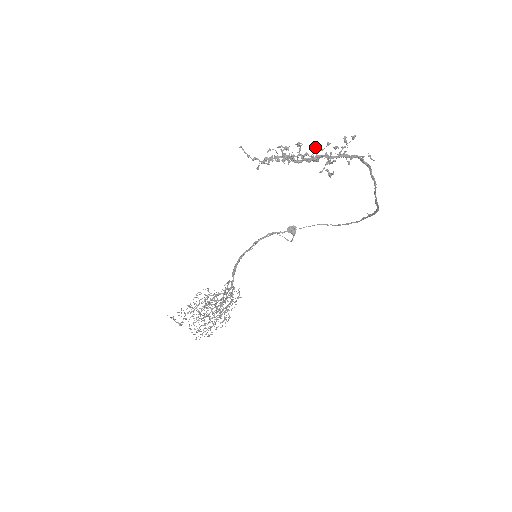
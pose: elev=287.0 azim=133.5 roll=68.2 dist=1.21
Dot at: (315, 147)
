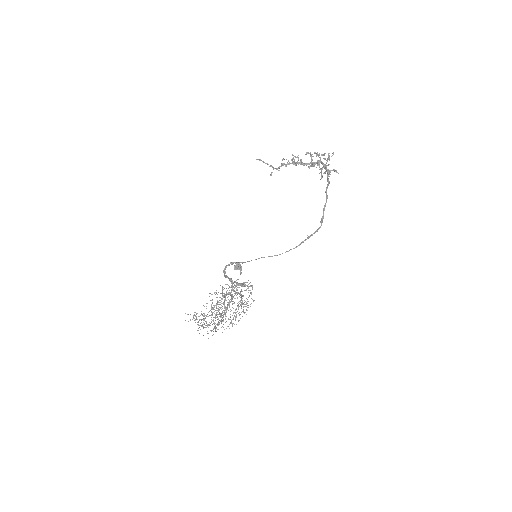
Dot at: (317, 155)
